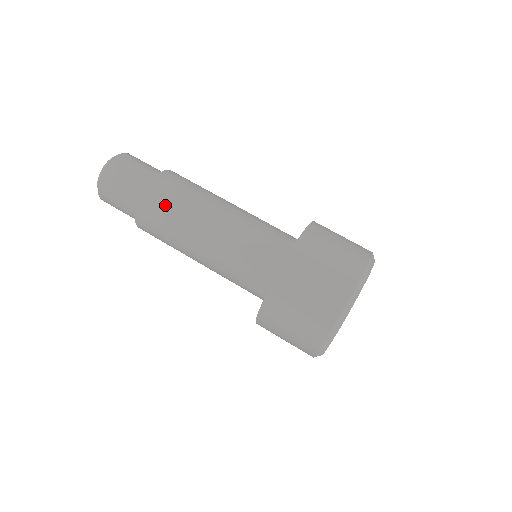
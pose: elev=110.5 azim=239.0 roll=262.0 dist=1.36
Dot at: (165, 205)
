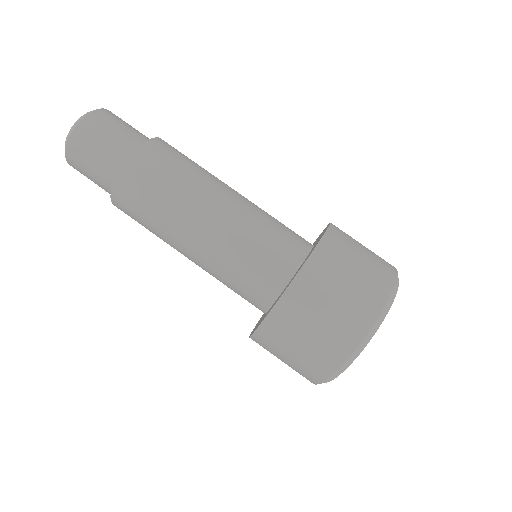
Dot at: (137, 217)
